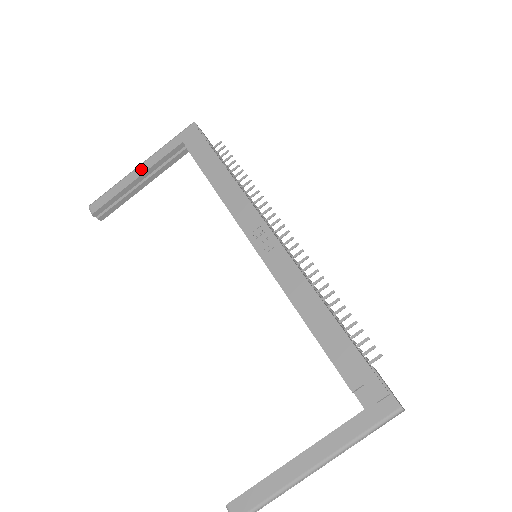
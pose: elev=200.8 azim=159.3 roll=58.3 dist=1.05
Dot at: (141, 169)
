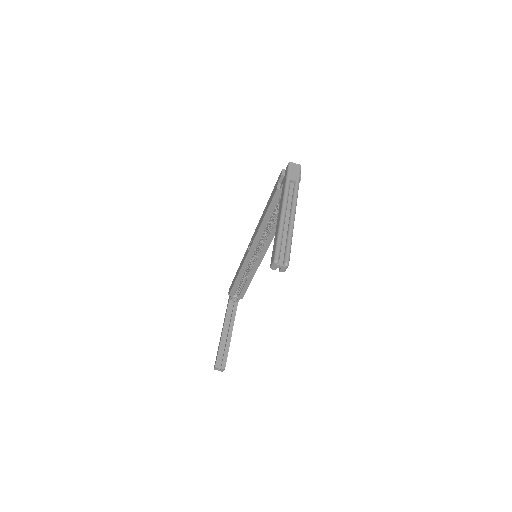
Dot at: (222, 328)
